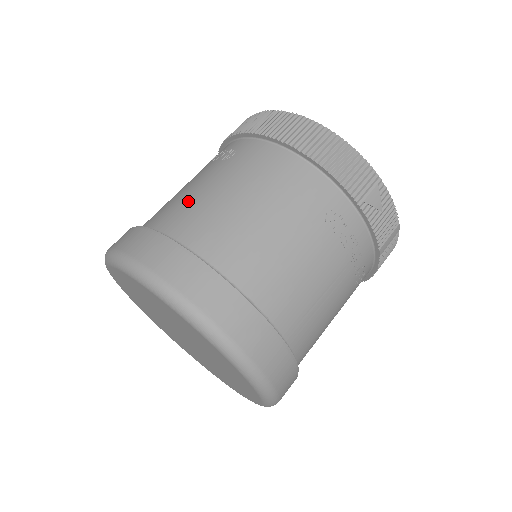
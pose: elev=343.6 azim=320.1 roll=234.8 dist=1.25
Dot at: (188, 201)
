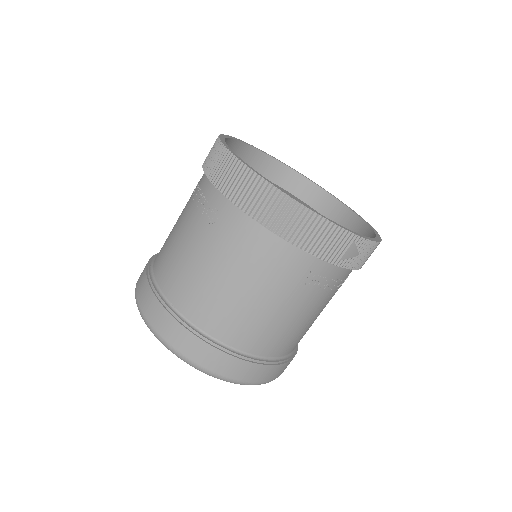
Dot at: (188, 275)
